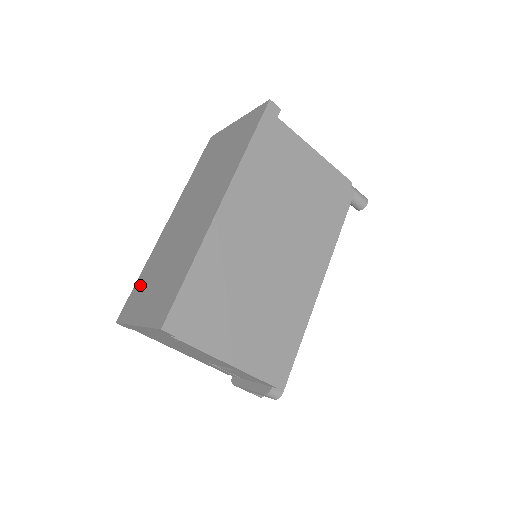
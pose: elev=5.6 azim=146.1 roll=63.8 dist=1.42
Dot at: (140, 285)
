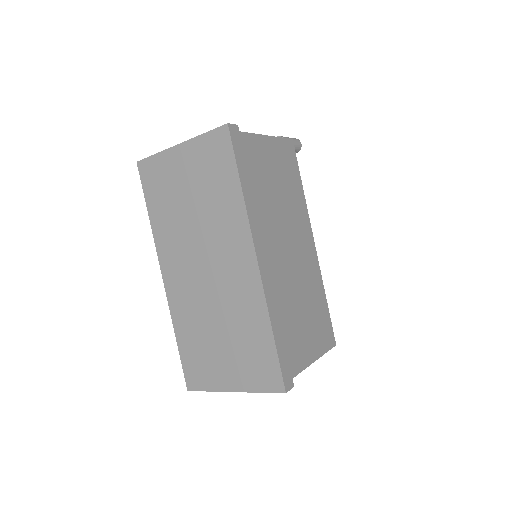
Dot at: (191, 351)
